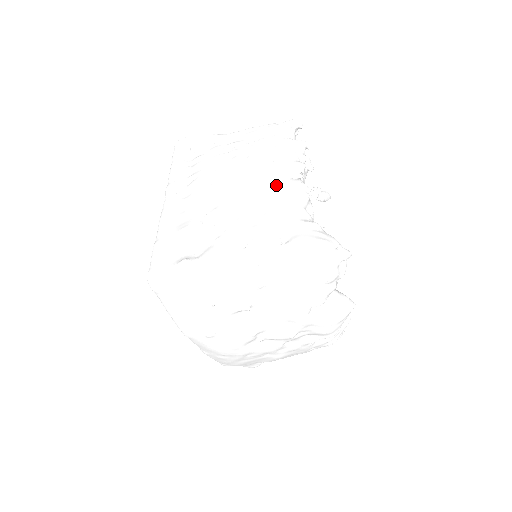
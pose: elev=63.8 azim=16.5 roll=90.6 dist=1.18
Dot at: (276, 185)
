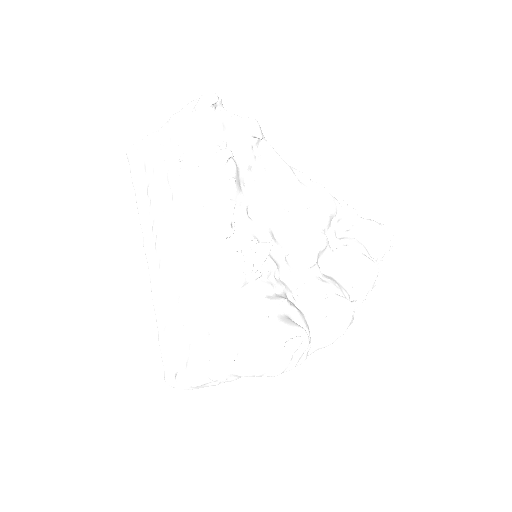
Dot at: (212, 261)
